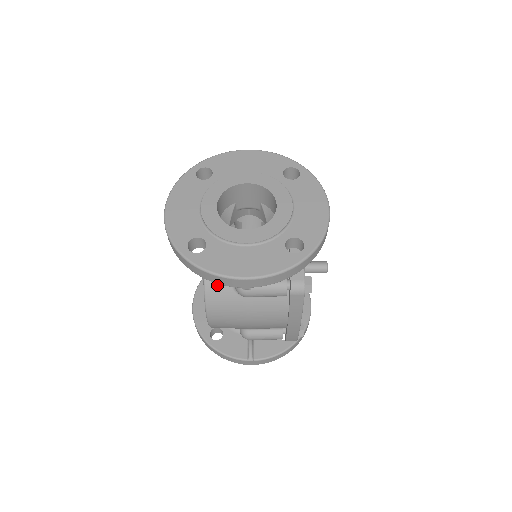
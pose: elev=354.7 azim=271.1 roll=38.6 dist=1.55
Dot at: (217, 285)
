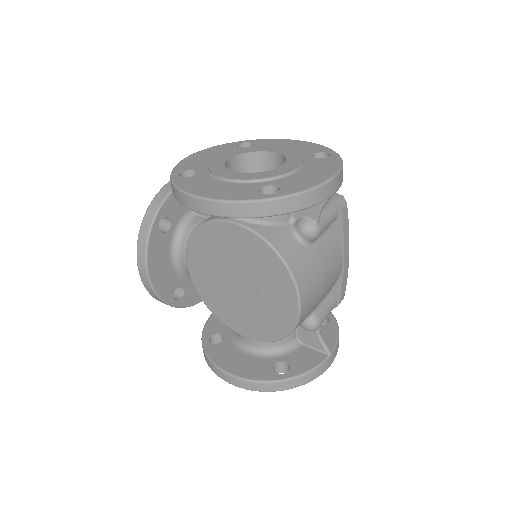
Dot at: (288, 248)
